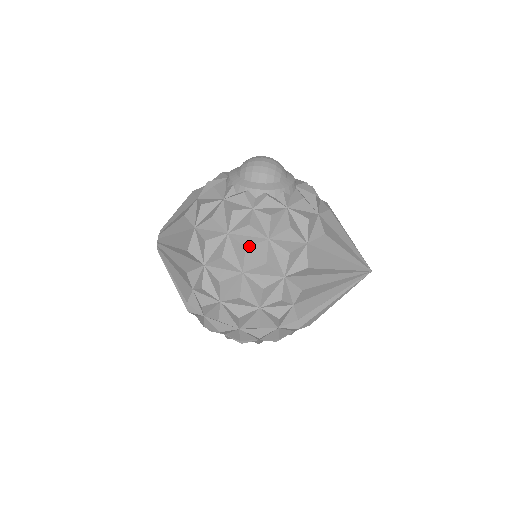
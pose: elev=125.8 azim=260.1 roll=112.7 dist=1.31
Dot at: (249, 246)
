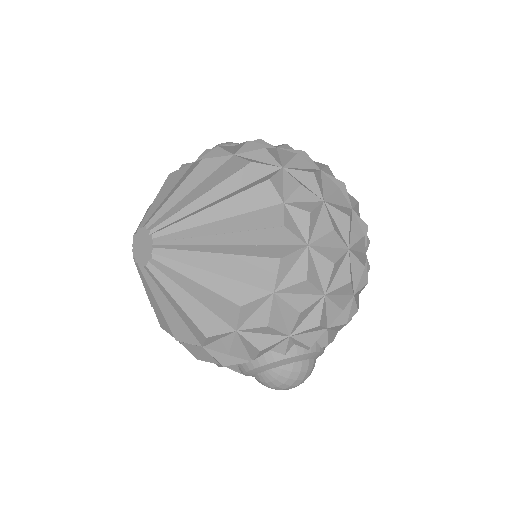
Dot at: (304, 152)
